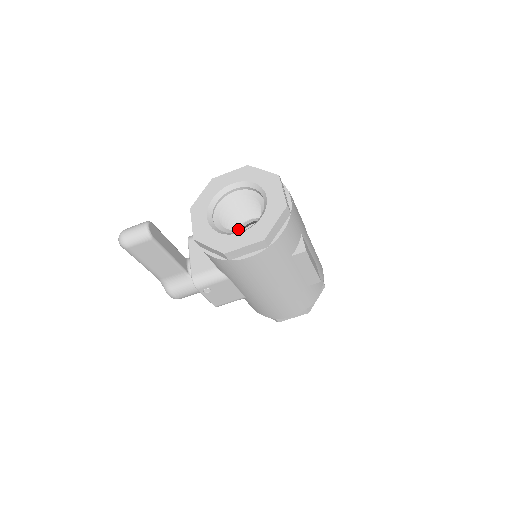
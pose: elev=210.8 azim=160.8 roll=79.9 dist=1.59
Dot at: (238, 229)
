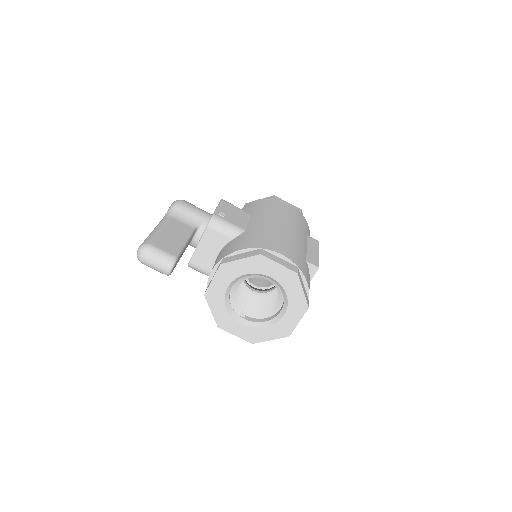
Dot at: occluded
